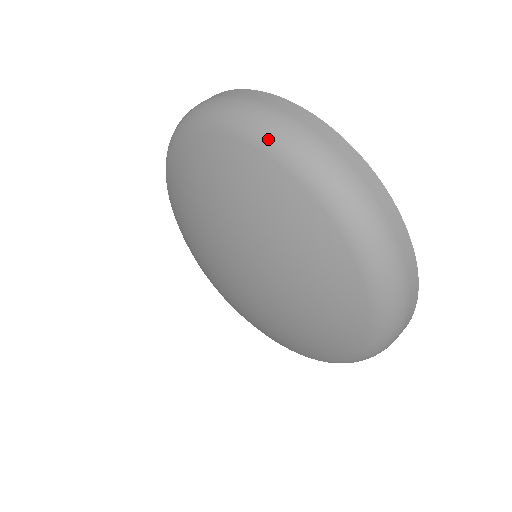
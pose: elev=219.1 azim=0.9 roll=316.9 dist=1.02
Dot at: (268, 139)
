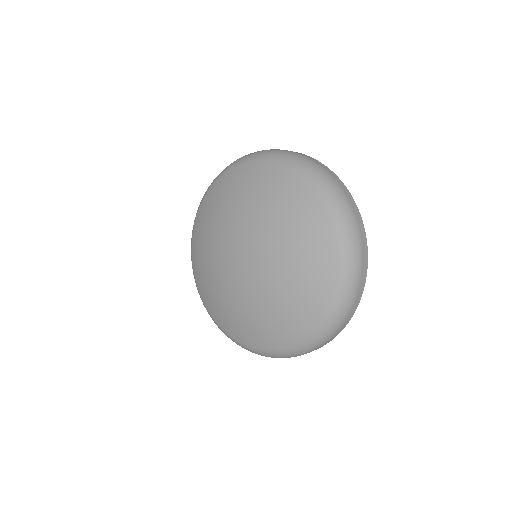
Dot at: (344, 232)
